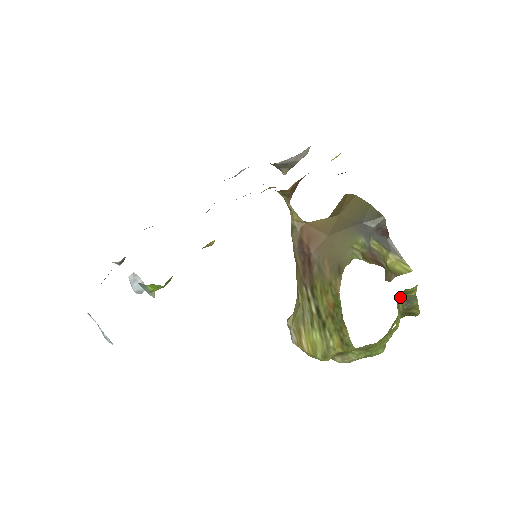
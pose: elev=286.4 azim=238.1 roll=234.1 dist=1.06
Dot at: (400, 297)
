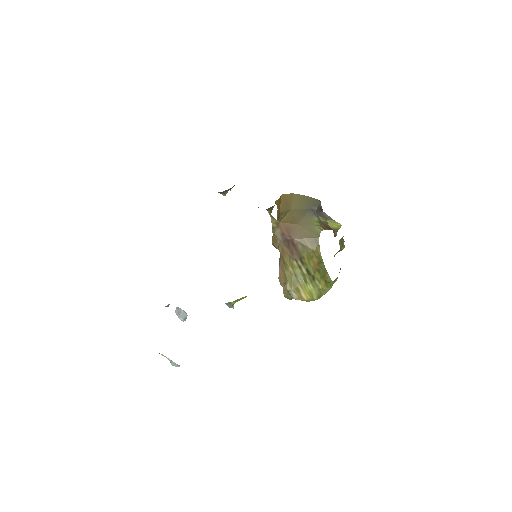
Dot at: (339, 243)
